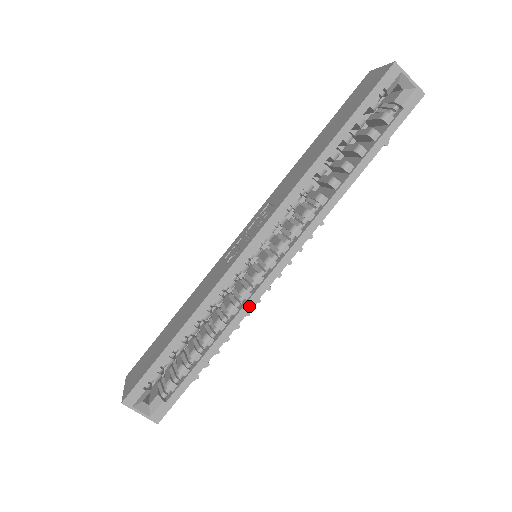
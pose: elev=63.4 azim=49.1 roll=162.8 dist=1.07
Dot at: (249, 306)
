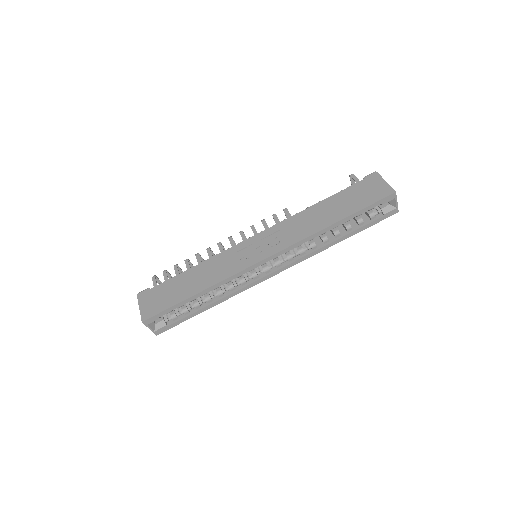
Dot at: (243, 290)
